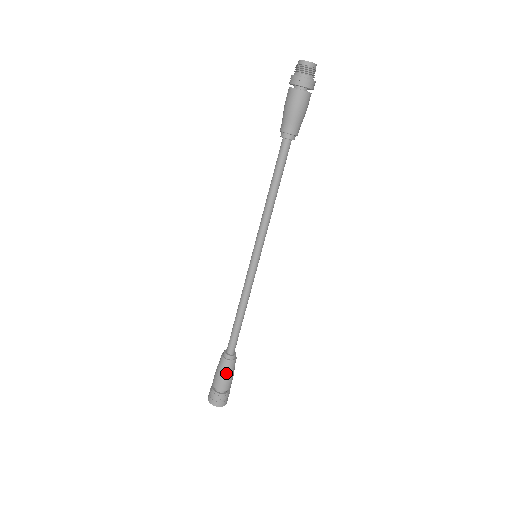
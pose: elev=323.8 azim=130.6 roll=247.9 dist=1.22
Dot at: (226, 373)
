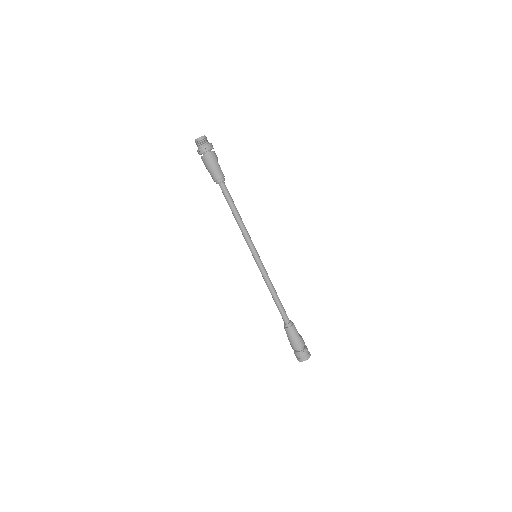
Dot at: (289, 337)
